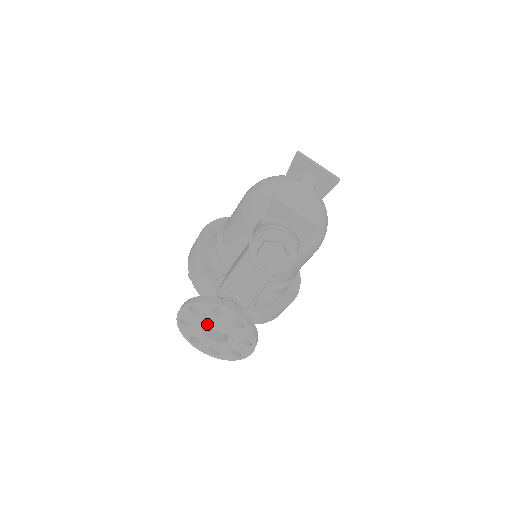
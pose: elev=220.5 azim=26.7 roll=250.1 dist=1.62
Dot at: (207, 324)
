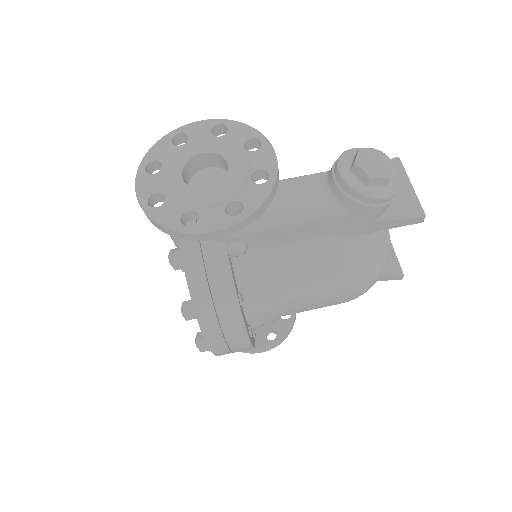
Dot at: (192, 173)
